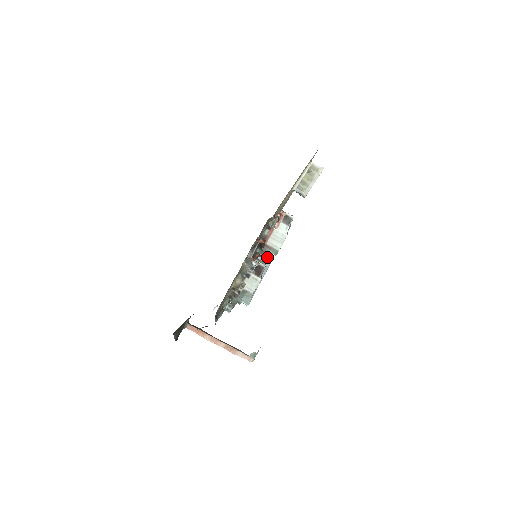
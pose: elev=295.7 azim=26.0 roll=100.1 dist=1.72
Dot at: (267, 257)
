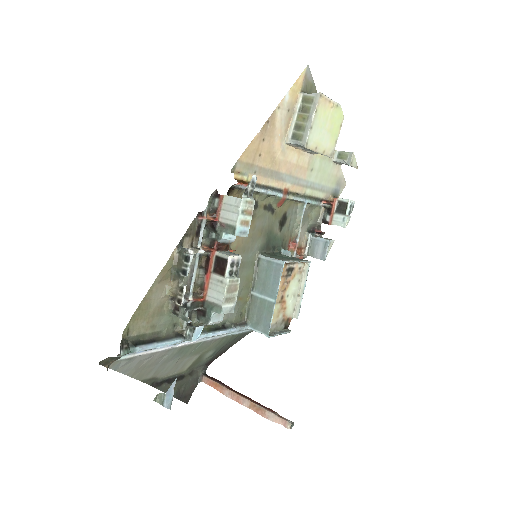
Dot at: (288, 258)
